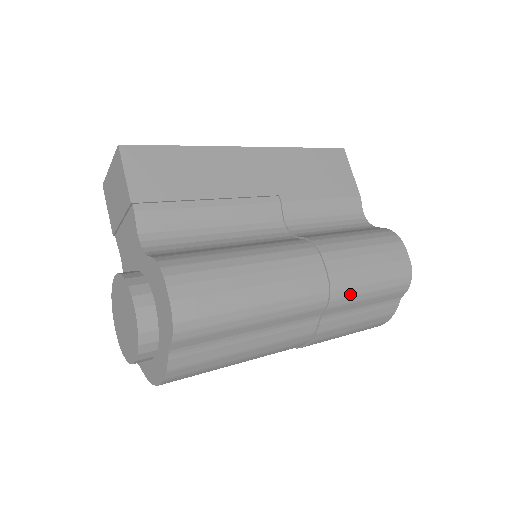
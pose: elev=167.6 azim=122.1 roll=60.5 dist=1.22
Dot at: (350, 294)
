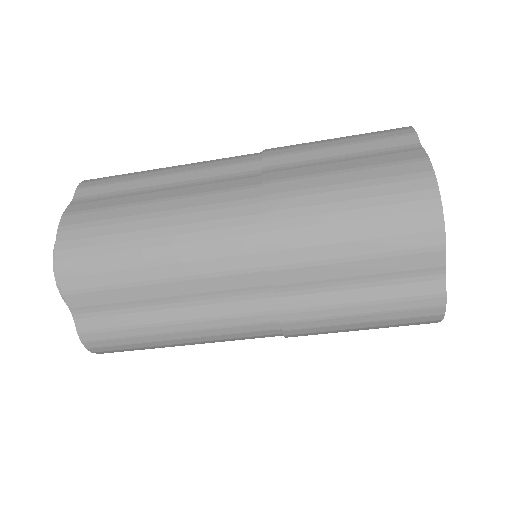
Dot at: (296, 147)
